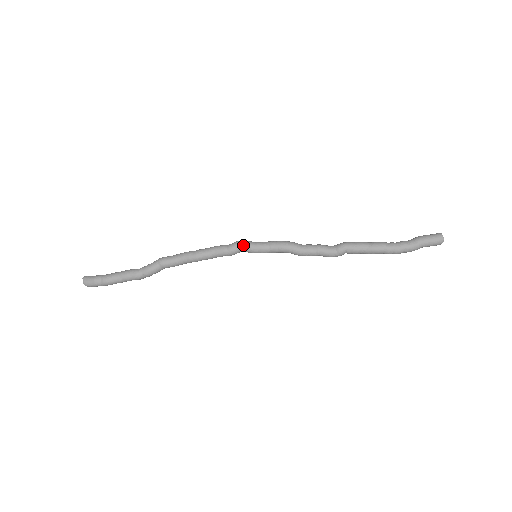
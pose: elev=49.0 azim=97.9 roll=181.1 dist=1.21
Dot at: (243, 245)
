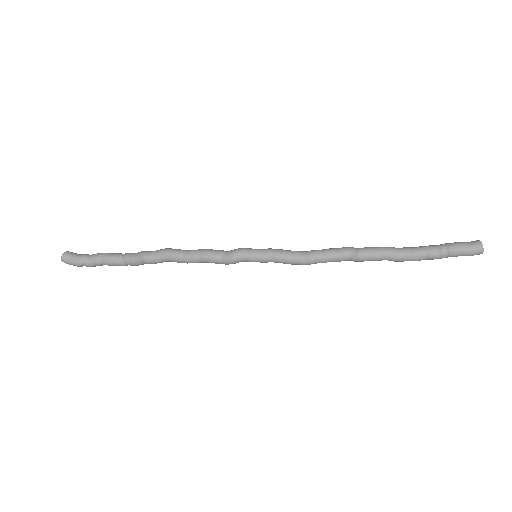
Dot at: occluded
